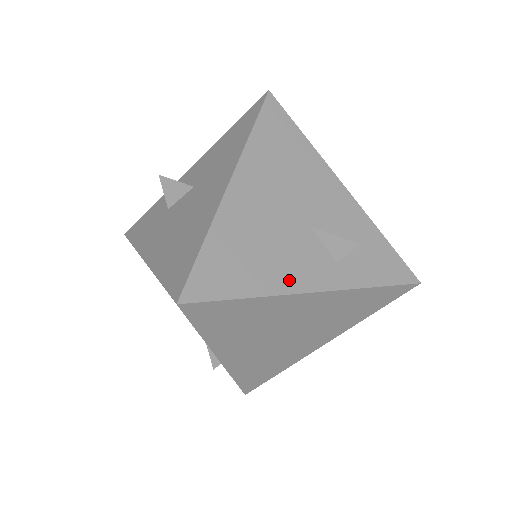
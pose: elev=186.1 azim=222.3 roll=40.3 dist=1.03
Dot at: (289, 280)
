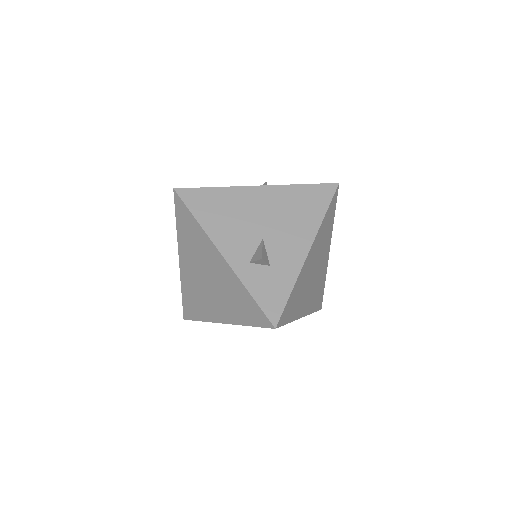
Dot at: (220, 237)
